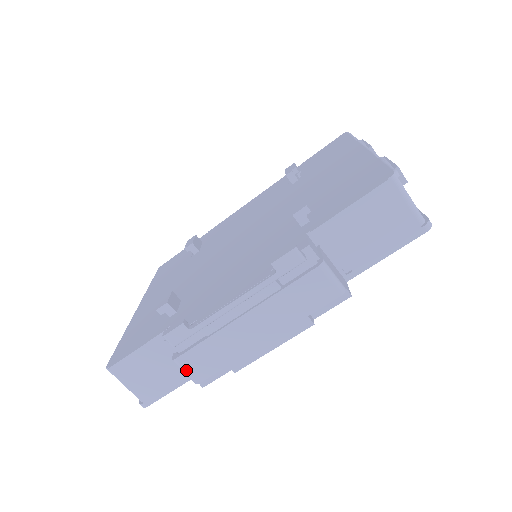
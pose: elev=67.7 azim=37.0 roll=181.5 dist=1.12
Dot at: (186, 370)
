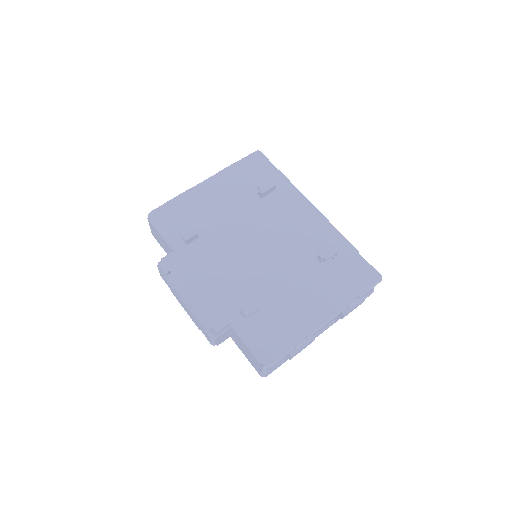
Dot at: (159, 271)
